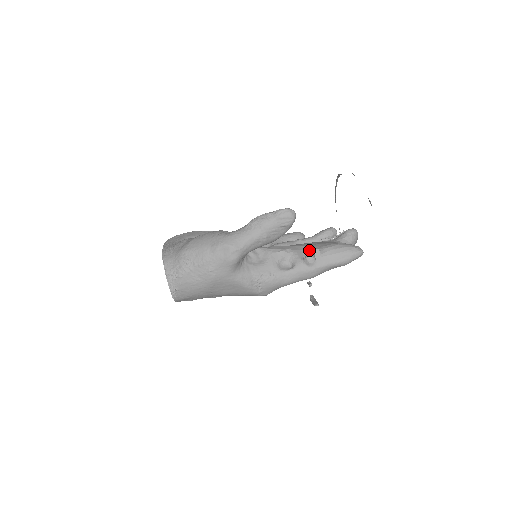
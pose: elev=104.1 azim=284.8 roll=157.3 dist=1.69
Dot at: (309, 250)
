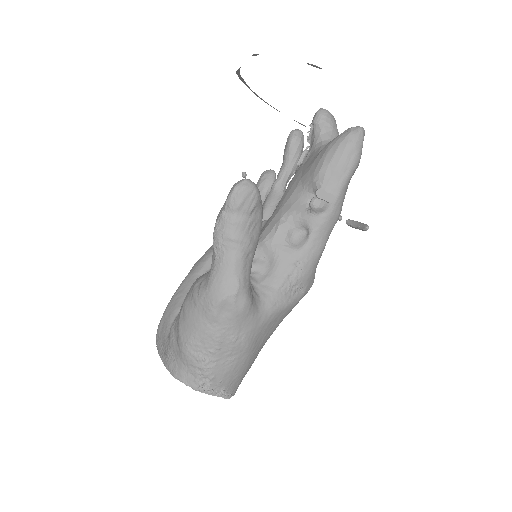
Dot at: (303, 192)
